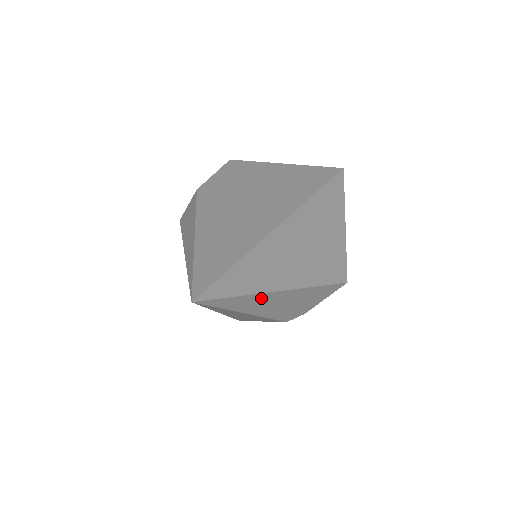
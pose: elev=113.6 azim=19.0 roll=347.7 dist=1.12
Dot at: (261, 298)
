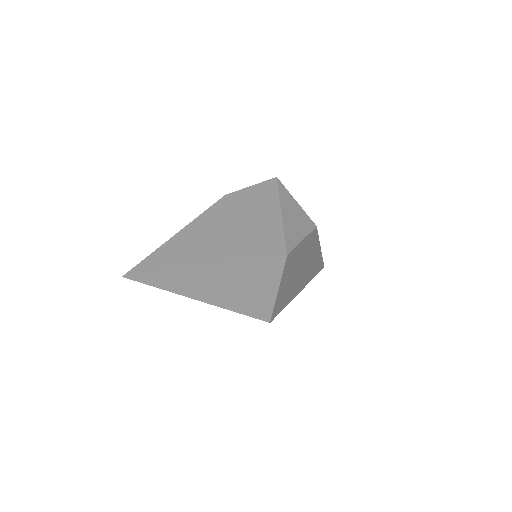
Dot at: (179, 294)
